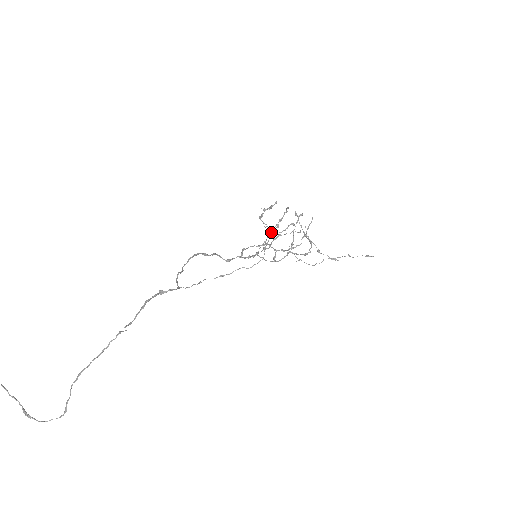
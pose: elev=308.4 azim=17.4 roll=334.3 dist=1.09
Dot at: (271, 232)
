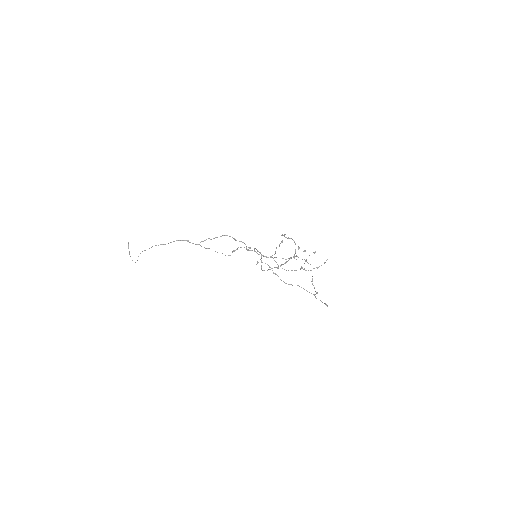
Dot at: occluded
